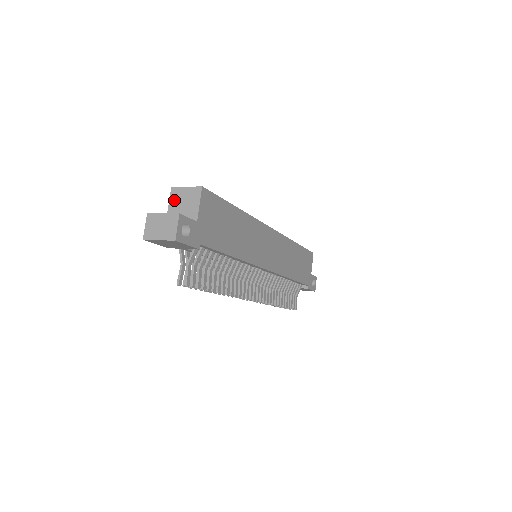
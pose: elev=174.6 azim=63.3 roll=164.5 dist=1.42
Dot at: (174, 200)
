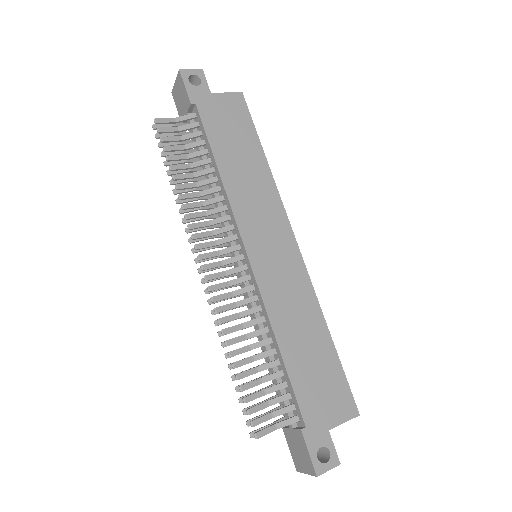
Dot at: occluded
